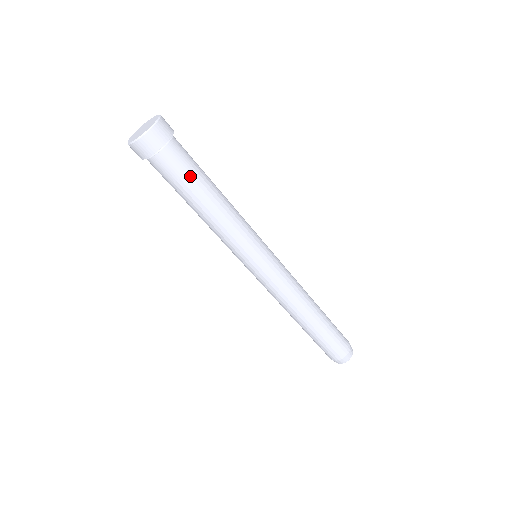
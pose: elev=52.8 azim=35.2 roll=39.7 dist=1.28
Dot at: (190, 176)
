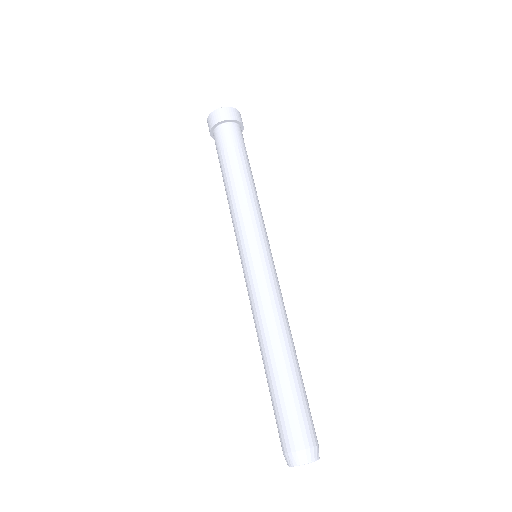
Dot at: (231, 150)
